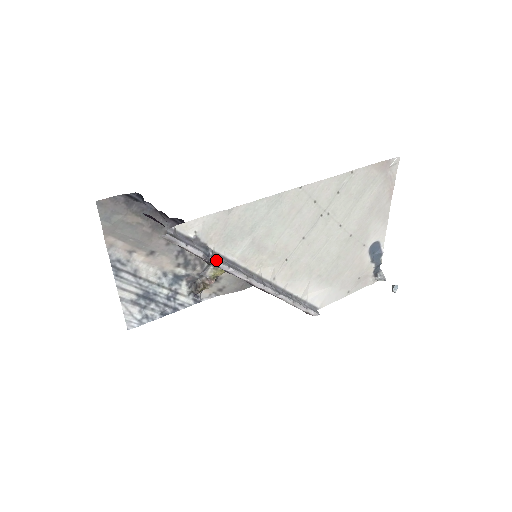
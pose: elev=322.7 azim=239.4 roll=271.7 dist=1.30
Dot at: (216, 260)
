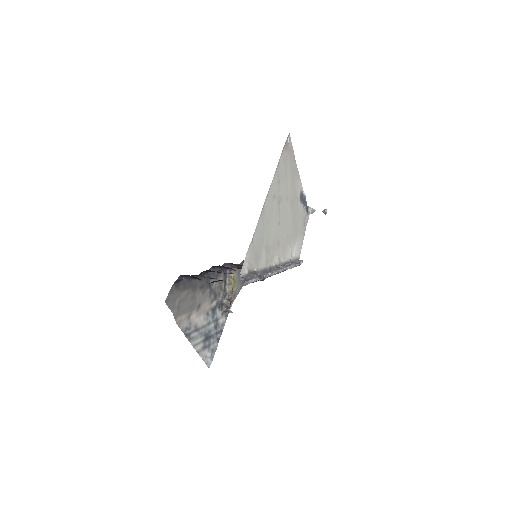
Dot at: (263, 275)
